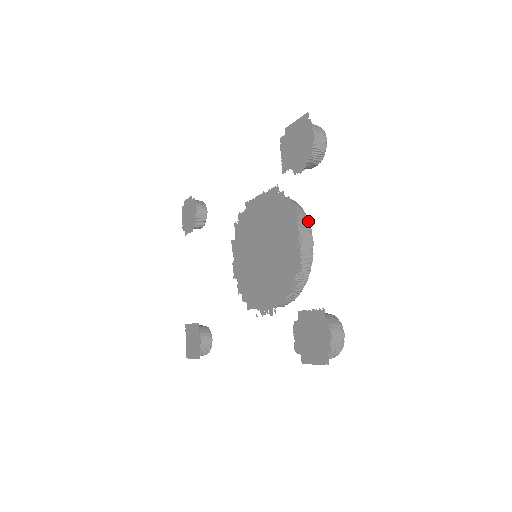
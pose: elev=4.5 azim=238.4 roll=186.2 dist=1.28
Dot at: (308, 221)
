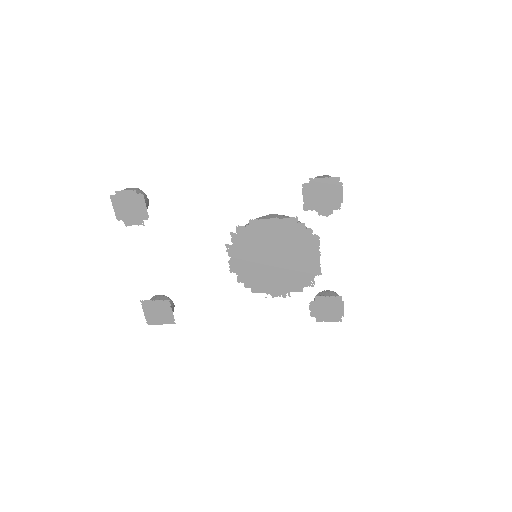
Dot at: occluded
